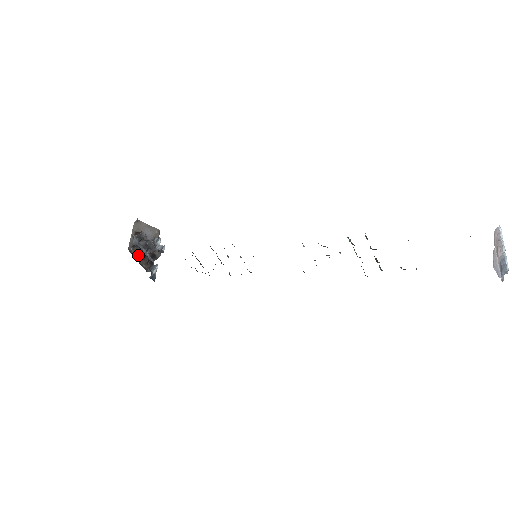
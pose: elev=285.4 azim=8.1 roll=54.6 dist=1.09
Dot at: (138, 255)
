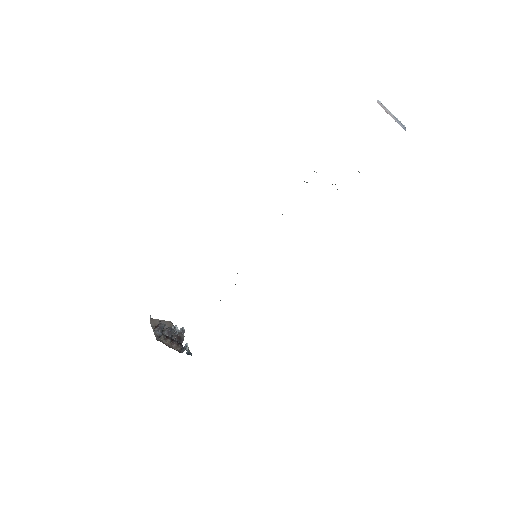
Dot at: (167, 342)
